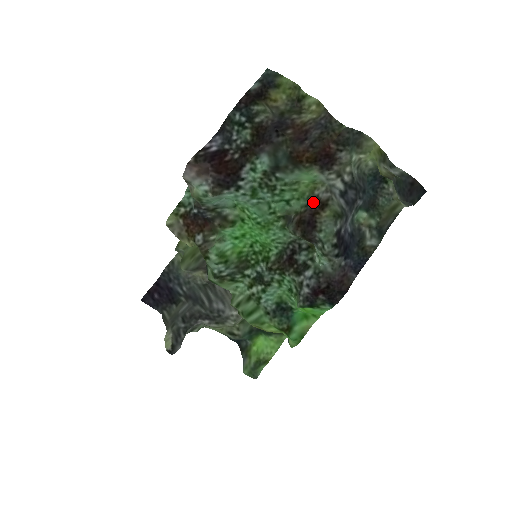
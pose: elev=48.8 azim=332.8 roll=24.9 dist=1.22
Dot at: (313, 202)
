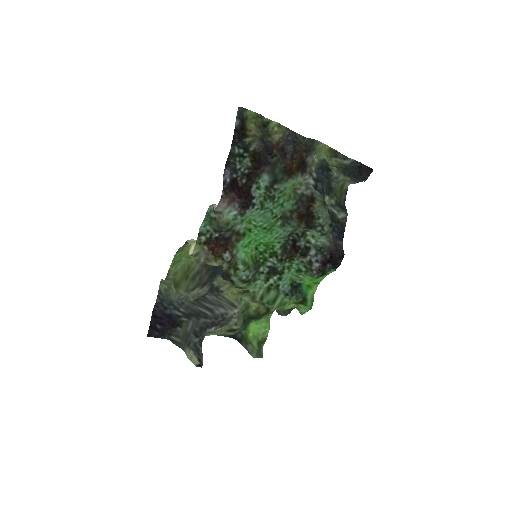
Dot at: (302, 199)
